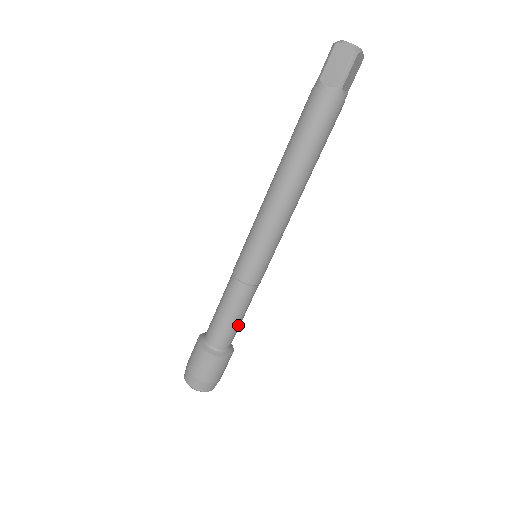
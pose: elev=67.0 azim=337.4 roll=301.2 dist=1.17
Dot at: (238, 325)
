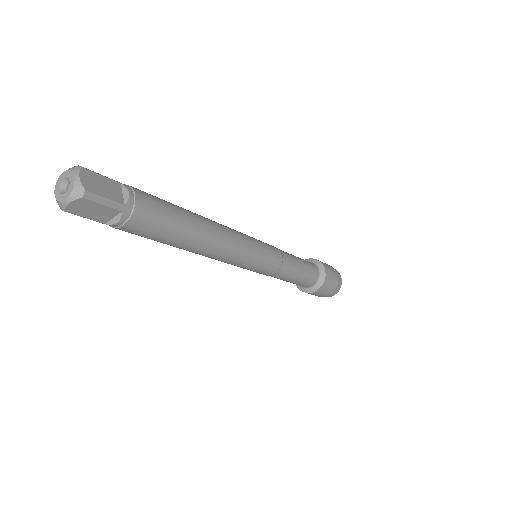
Dot at: (305, 266)
